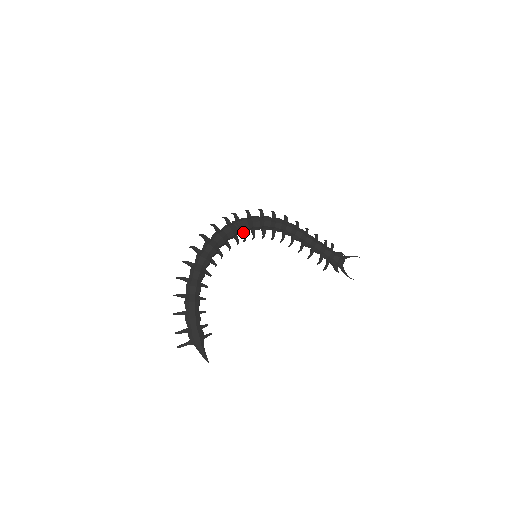
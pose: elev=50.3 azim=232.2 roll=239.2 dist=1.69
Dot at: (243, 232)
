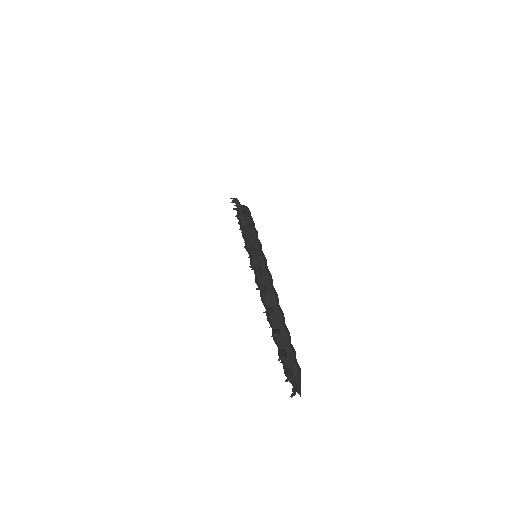
Dot at: occluded
